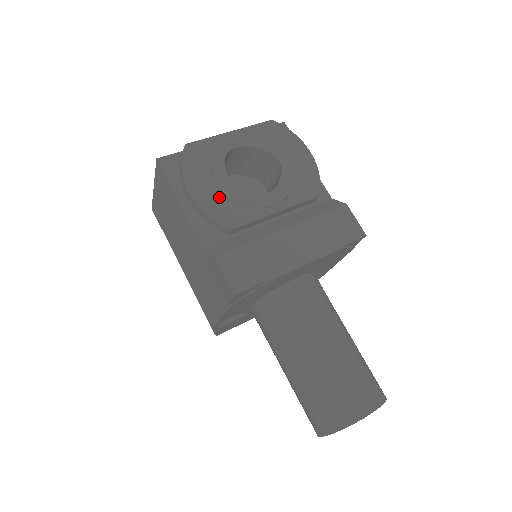
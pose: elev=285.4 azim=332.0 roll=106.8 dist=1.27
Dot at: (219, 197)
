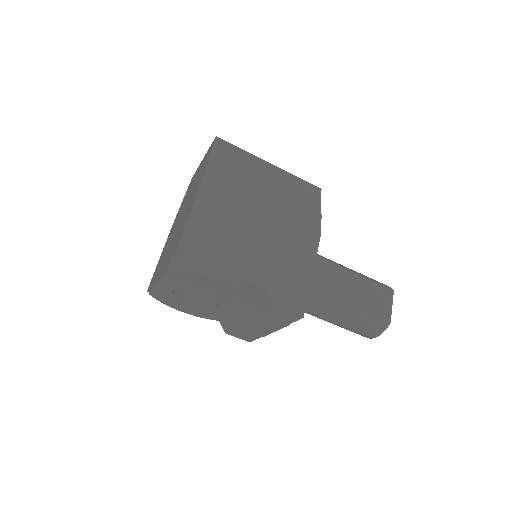
Dot at: (197, 311)
